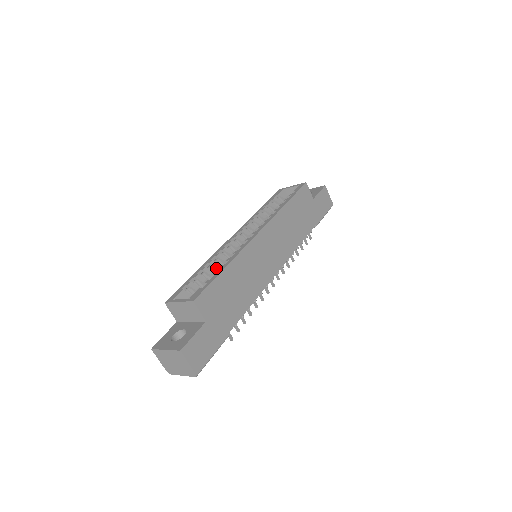
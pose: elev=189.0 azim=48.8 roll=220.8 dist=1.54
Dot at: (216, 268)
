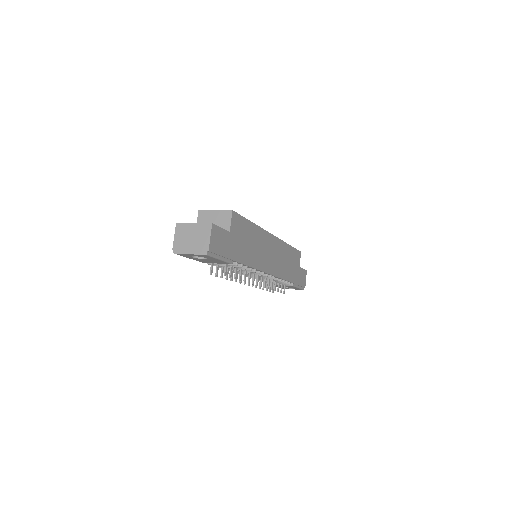
Dot at: occluded
